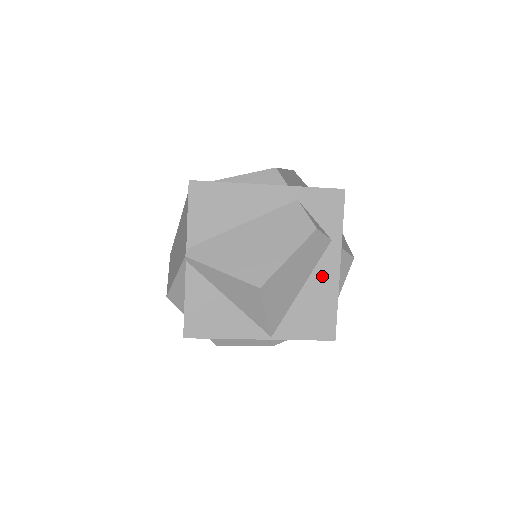
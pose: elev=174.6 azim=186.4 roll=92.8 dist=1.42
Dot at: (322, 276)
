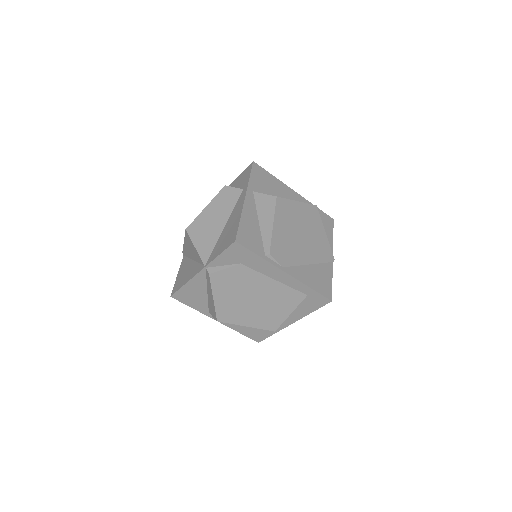
Dot at: (235, 211)
